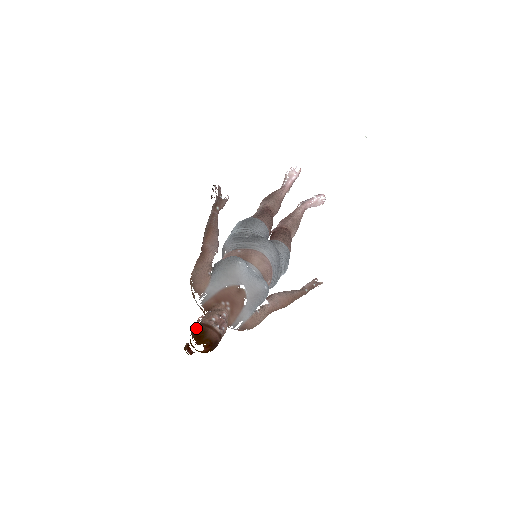
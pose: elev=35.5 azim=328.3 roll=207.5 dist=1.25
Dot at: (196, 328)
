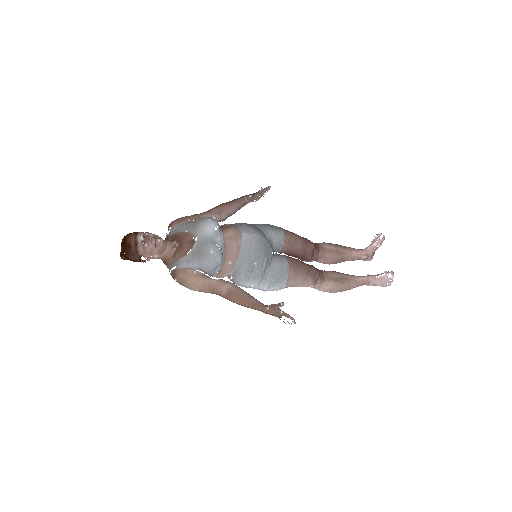
Dot at: occluded
